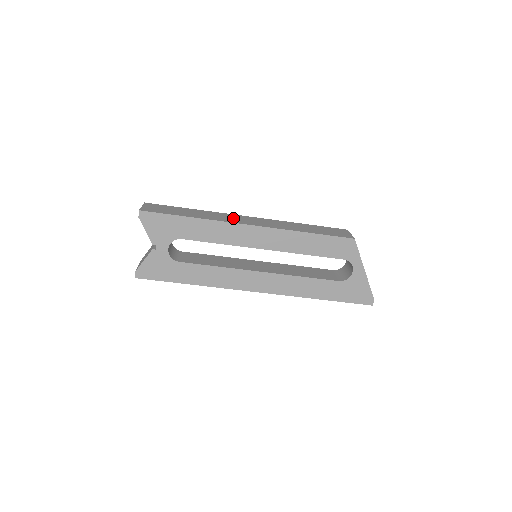
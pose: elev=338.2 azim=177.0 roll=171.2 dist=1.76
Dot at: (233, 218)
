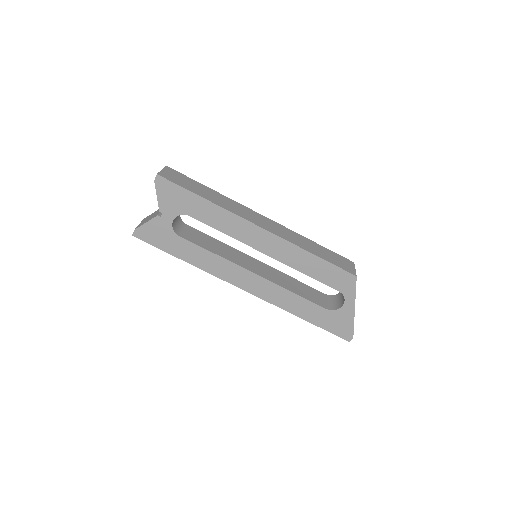
Dot at: (247, 213)
